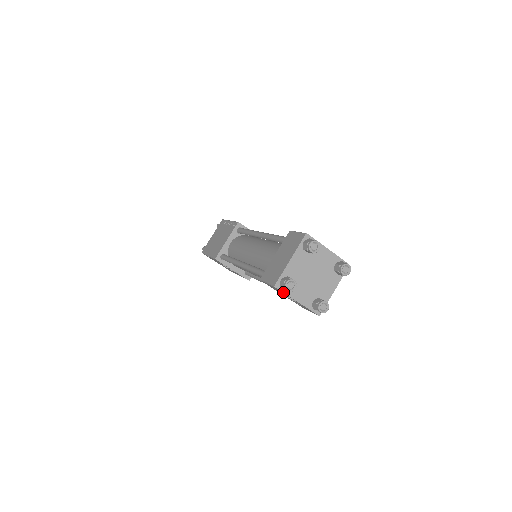
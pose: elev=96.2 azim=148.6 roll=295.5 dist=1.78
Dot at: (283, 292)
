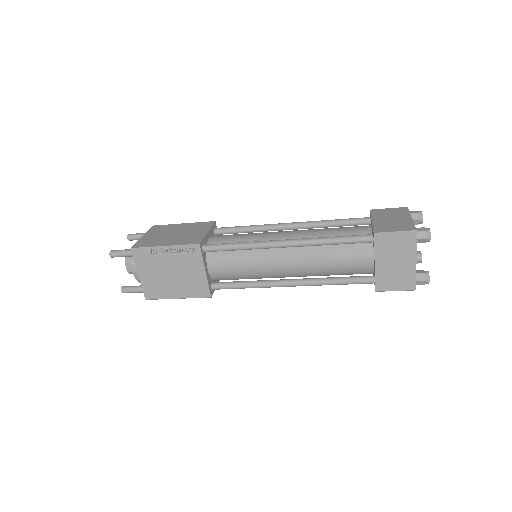
Dot at: occluded
